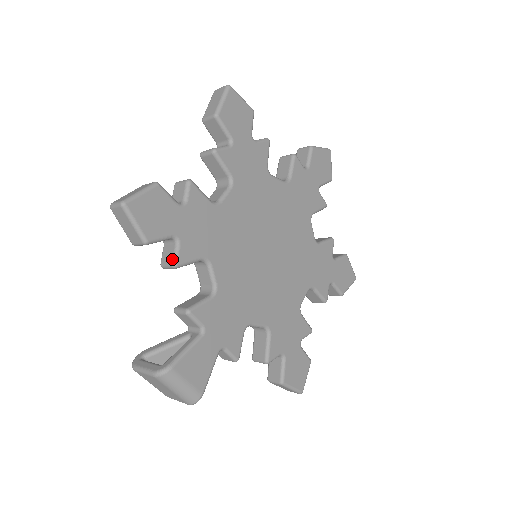
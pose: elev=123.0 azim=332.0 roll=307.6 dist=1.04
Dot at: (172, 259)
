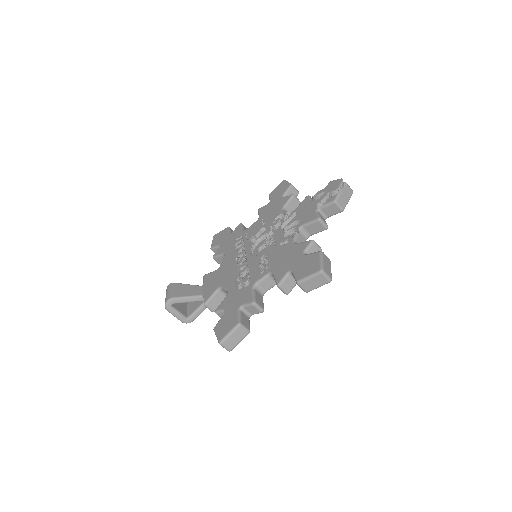
Dot at: occluded
